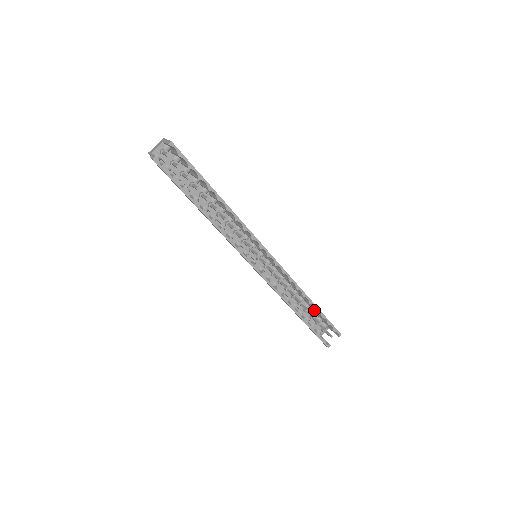
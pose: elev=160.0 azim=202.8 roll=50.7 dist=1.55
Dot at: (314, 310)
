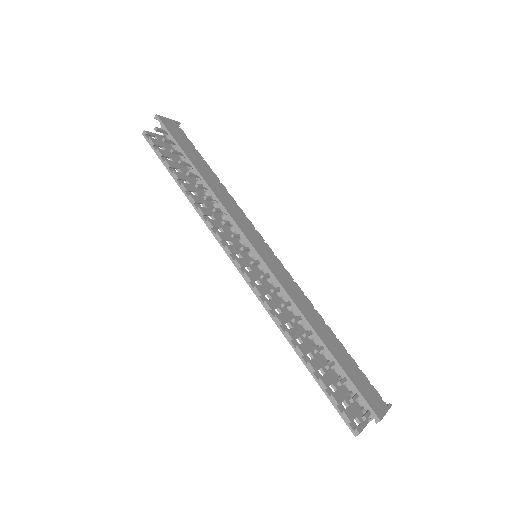
Dot at: occluded
